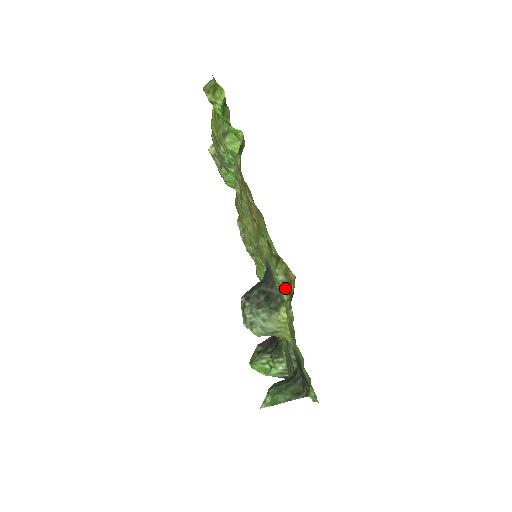
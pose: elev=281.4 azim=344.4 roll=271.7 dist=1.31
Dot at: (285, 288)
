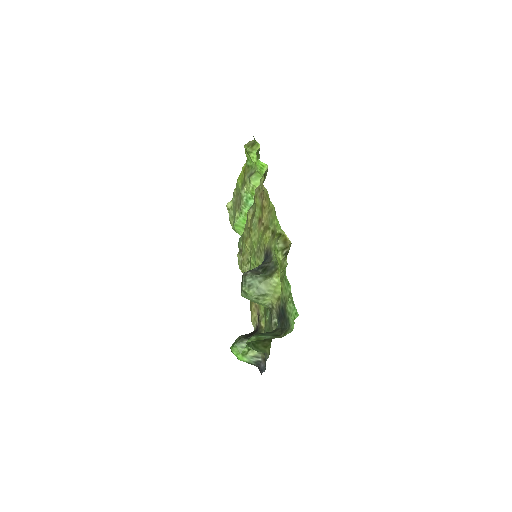
Dot at: (282, 251)
